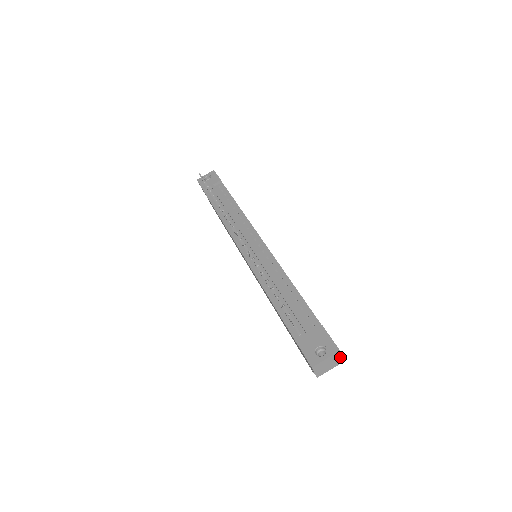
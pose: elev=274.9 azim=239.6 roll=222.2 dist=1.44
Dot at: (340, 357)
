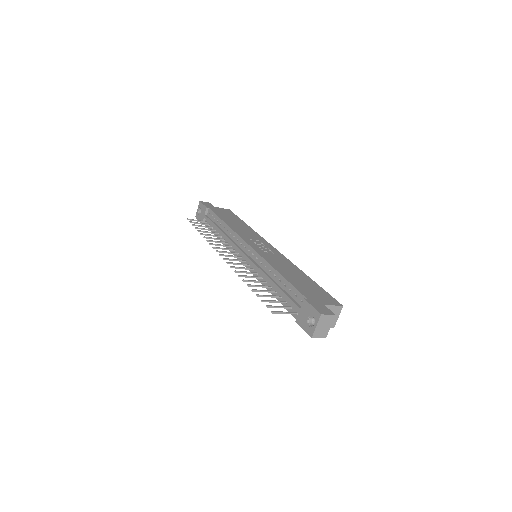
Dot at: (328, 316)
